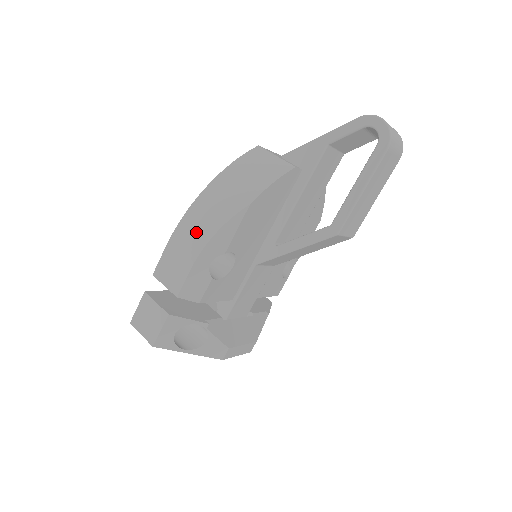
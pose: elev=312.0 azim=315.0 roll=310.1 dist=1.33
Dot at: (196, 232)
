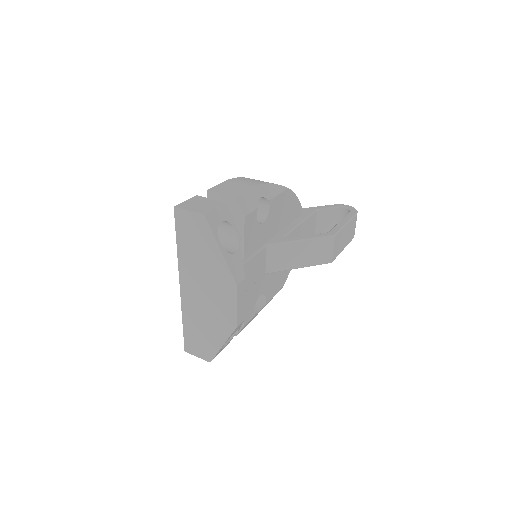
Dot at: (252, 181)
